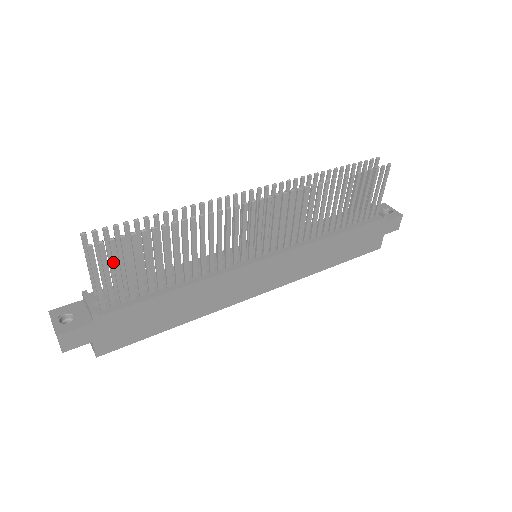
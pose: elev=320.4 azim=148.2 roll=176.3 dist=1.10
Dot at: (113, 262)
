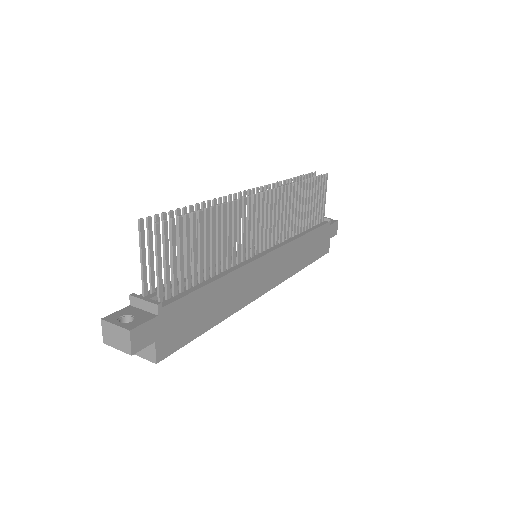
Dot at: (172, 245)
